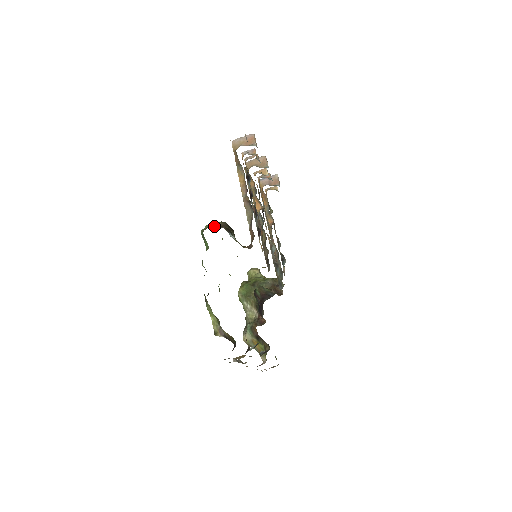
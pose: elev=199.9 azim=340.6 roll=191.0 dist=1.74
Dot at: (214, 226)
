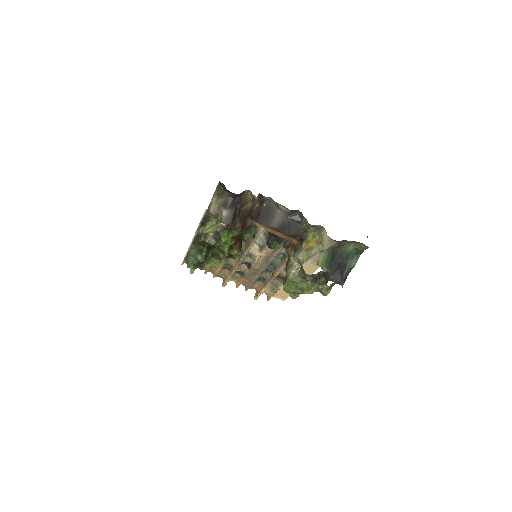
Dot at: occluded
